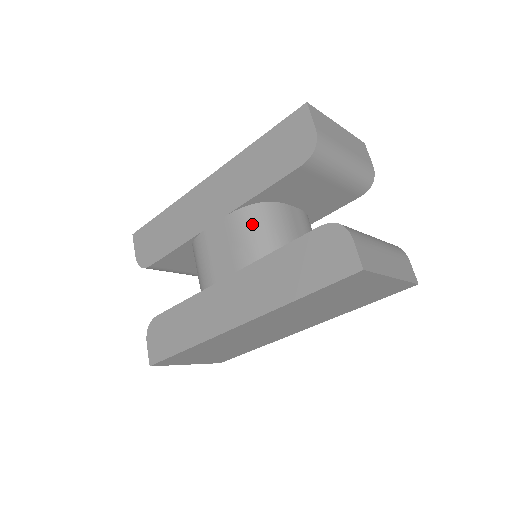
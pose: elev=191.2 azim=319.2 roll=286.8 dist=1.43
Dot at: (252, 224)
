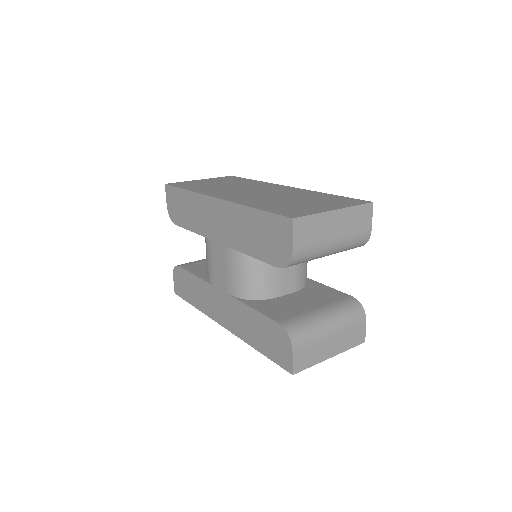
Dot at: (242, 267)
